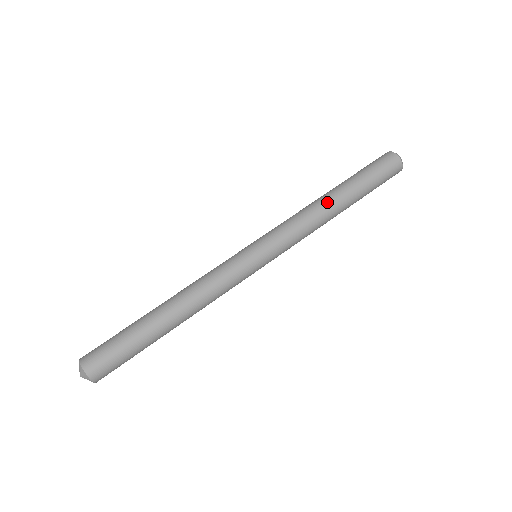
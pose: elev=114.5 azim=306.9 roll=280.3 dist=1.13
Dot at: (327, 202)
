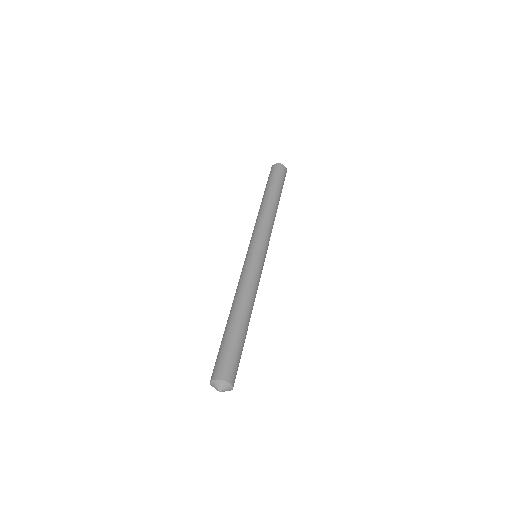
Dot at: (268, 204)
